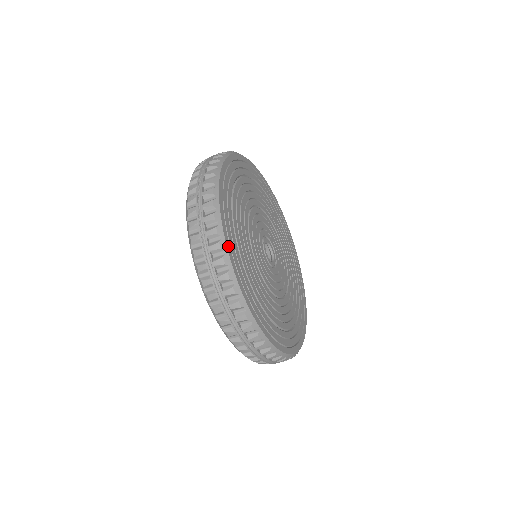
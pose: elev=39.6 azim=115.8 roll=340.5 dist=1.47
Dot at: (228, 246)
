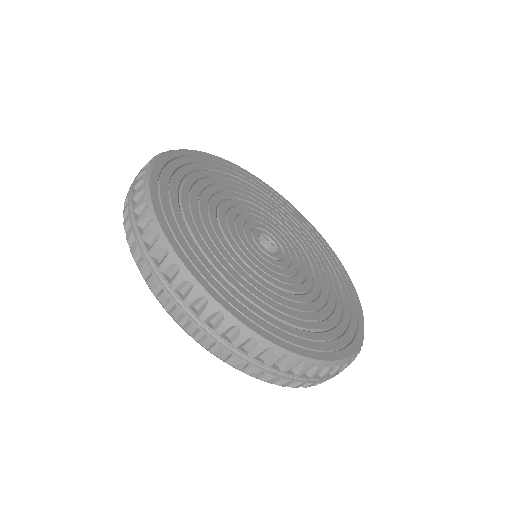
Dot at: (159, 164)
